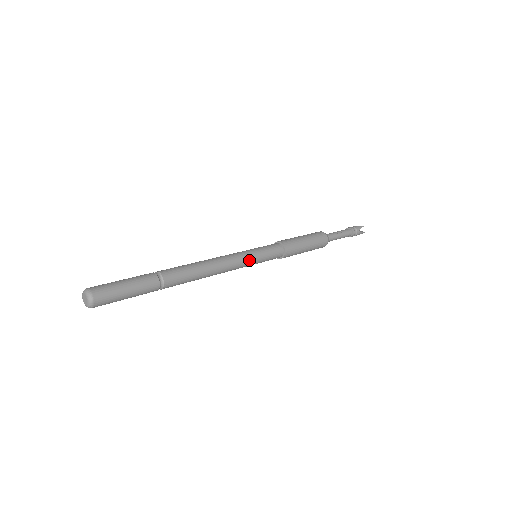
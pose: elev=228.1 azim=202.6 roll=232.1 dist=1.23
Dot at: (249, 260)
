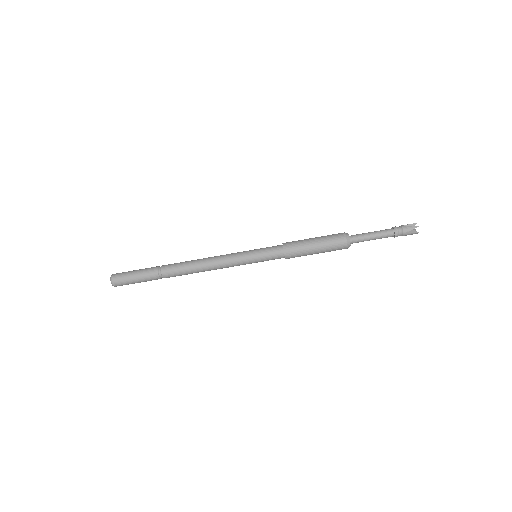
Dot at: (241, 253)
